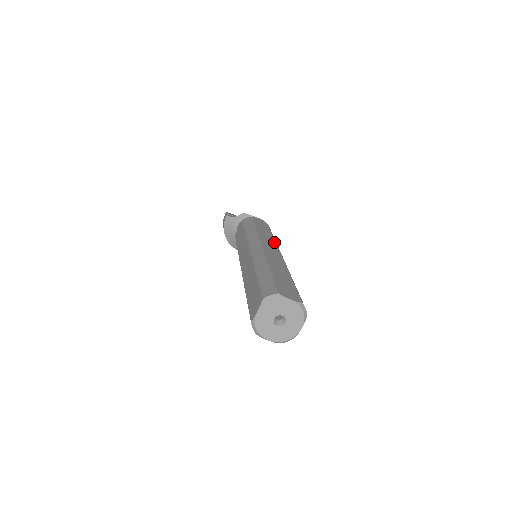
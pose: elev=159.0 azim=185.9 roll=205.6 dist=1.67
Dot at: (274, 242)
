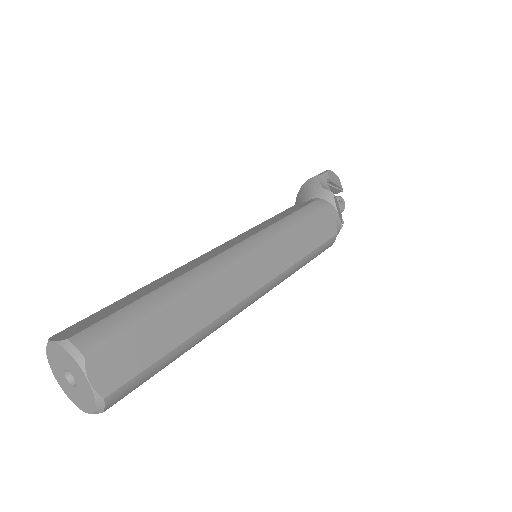
Dot at: (283, 268)
